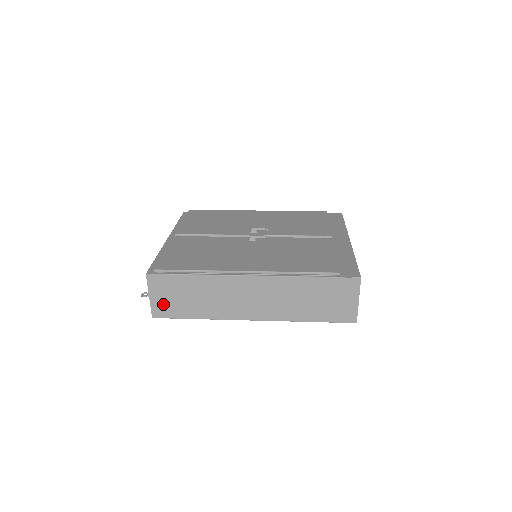
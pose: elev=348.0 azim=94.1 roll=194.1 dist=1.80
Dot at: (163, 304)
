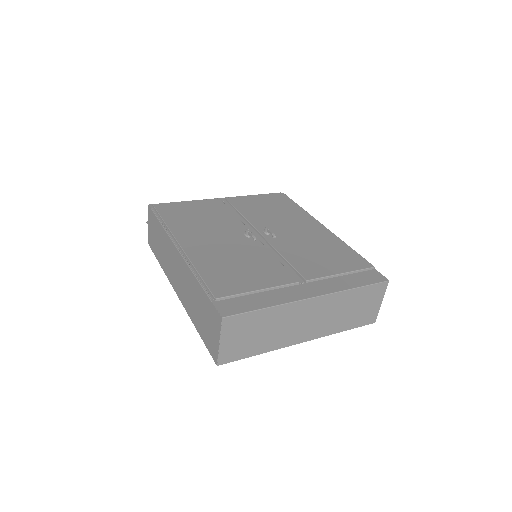
Dot at: (152, 237)
